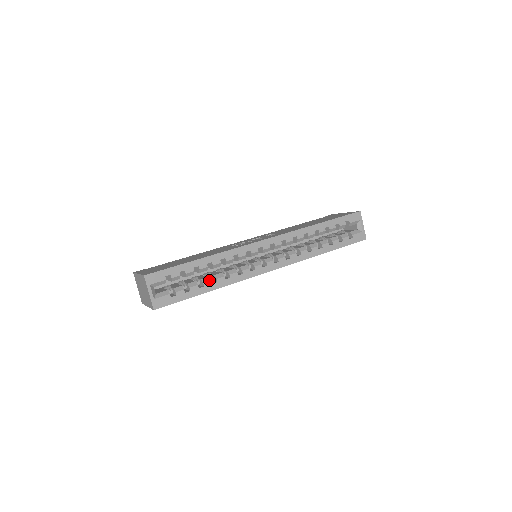
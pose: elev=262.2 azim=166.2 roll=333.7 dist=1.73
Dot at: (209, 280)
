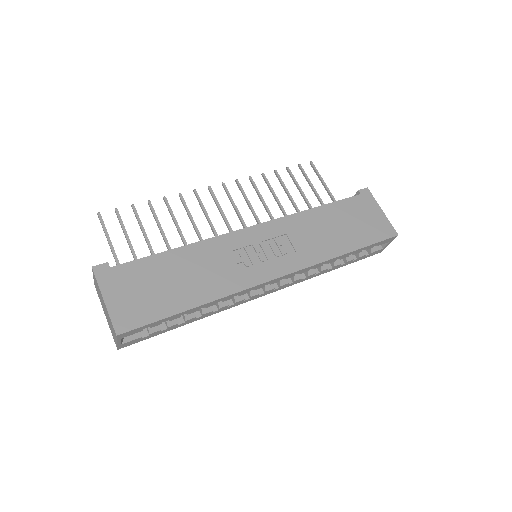
Dot at: (194, 317)
